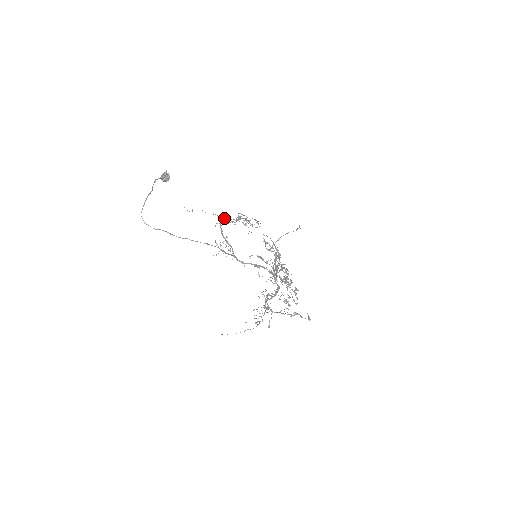
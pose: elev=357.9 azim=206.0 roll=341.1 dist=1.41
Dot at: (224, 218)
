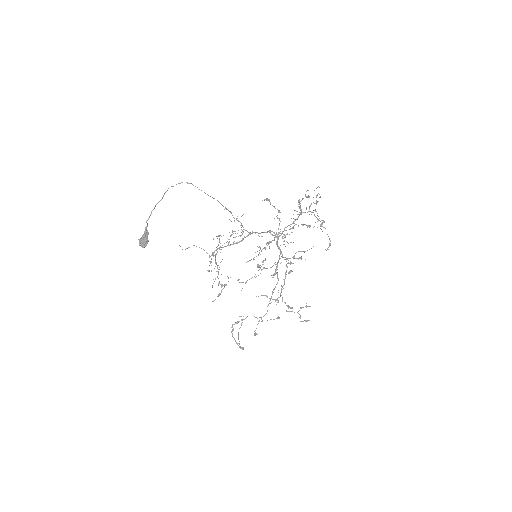
Dot at: (209, 255)
